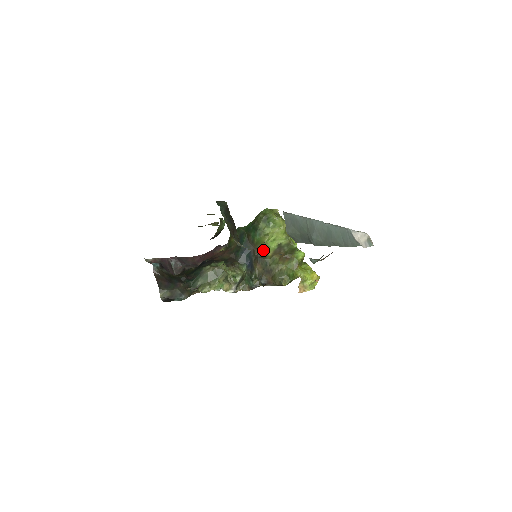
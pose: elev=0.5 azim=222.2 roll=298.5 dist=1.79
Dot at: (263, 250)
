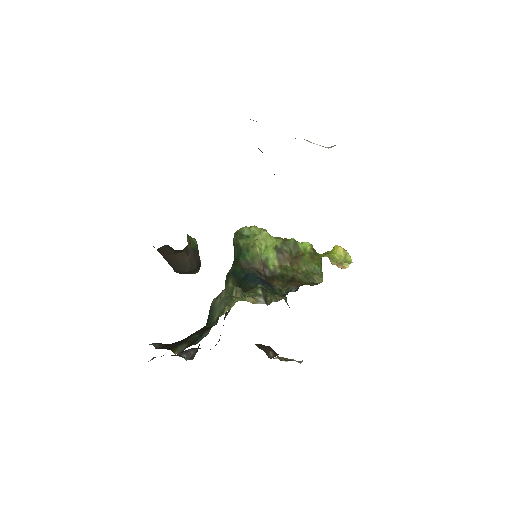
Dot at: (265, 265)
